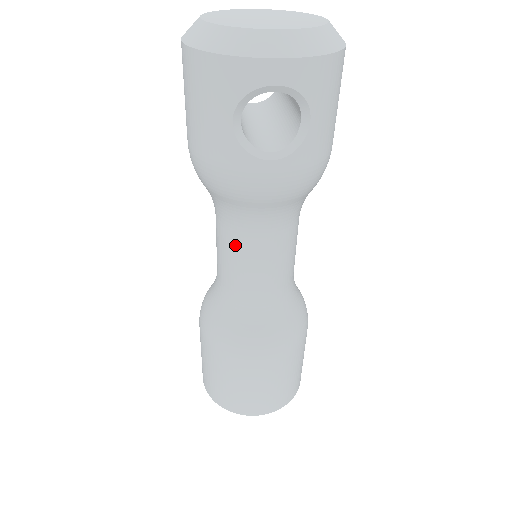
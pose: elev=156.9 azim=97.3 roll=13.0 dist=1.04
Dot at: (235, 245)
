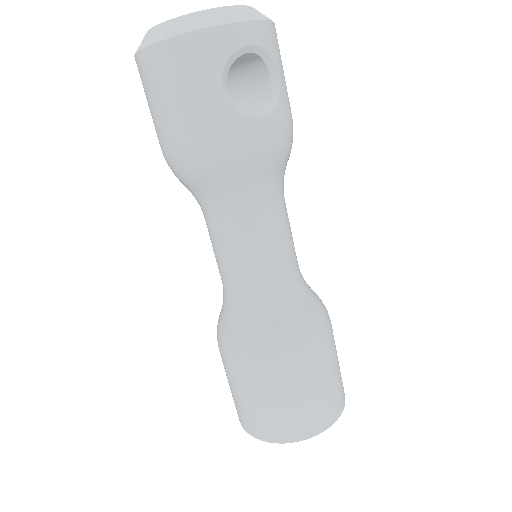
Dot at: (246, 233)
